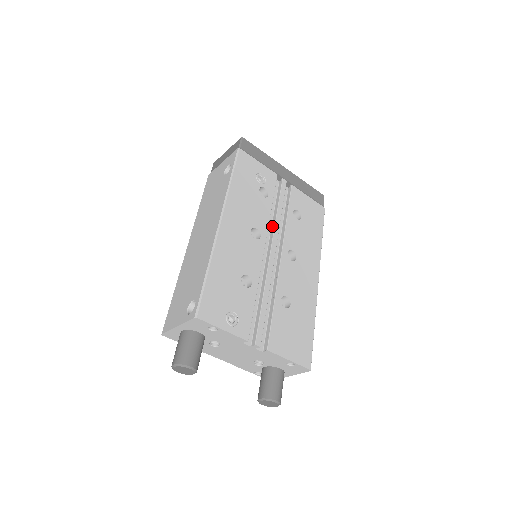
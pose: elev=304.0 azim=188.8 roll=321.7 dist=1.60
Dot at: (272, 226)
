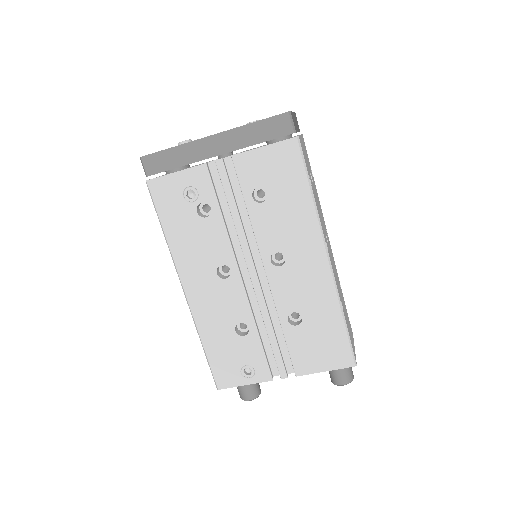
Dot at: (240, 237)
